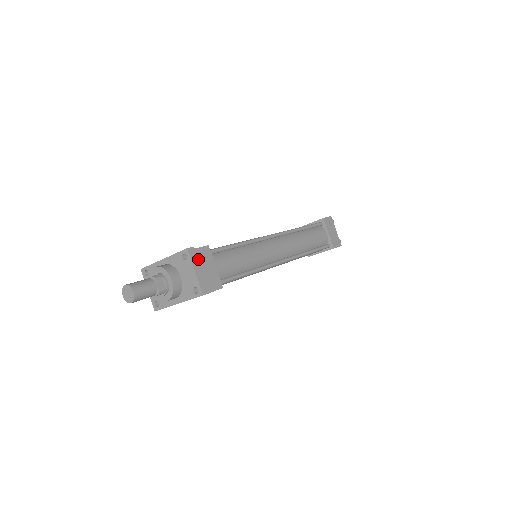
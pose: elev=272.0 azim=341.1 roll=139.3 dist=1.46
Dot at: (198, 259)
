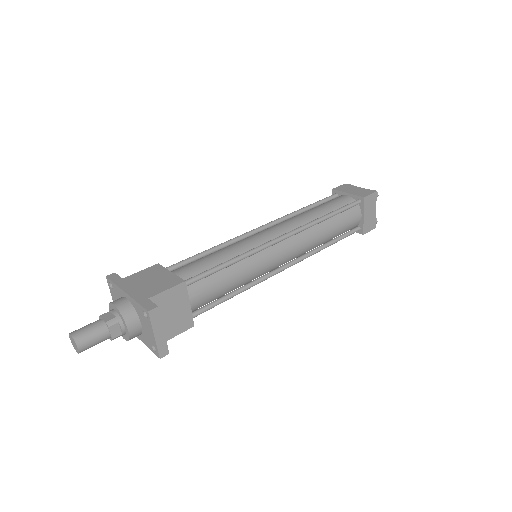
Dot at: (167, 302)
